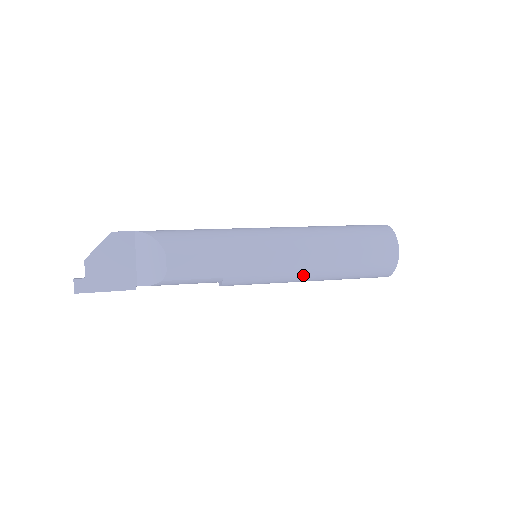
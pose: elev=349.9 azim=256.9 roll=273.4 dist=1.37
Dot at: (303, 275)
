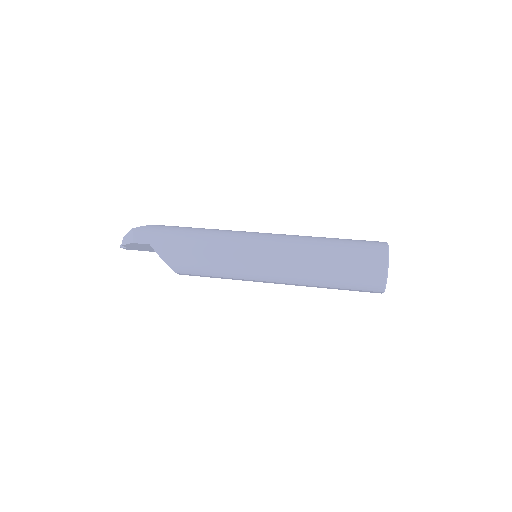
Dot at: occluded
